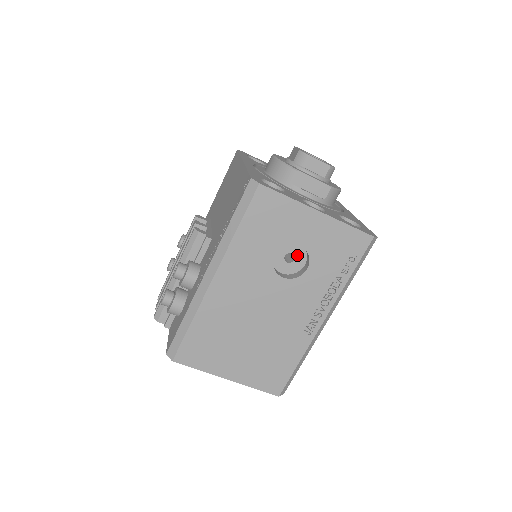
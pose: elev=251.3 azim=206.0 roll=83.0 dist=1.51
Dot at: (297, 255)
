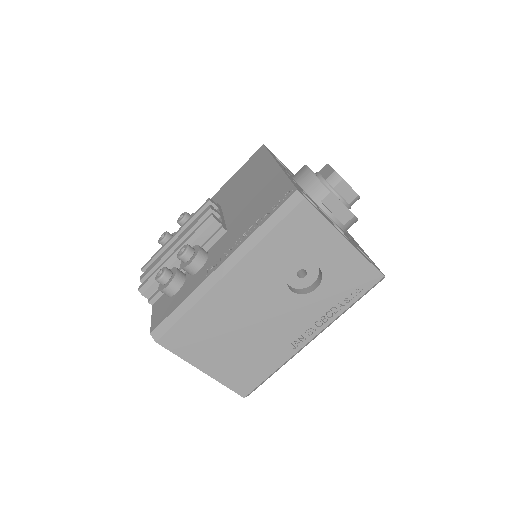
Dot at: (310, 273)
